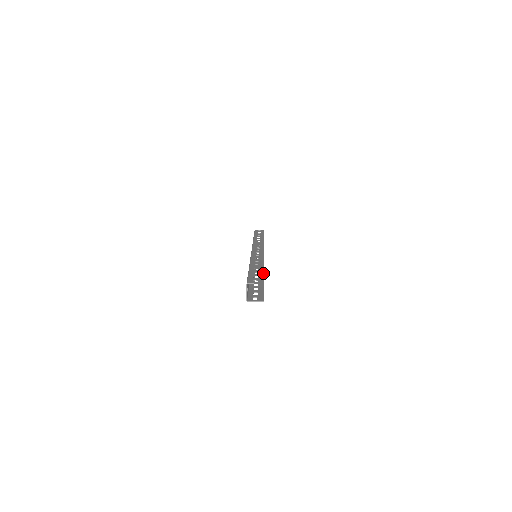
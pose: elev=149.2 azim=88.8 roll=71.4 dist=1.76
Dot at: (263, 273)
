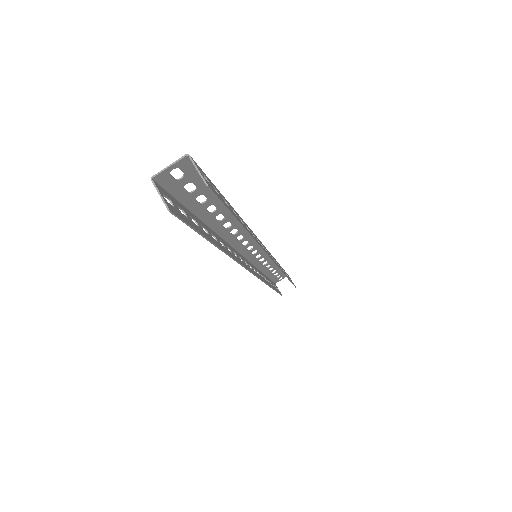
Dot at: (232, 212)
